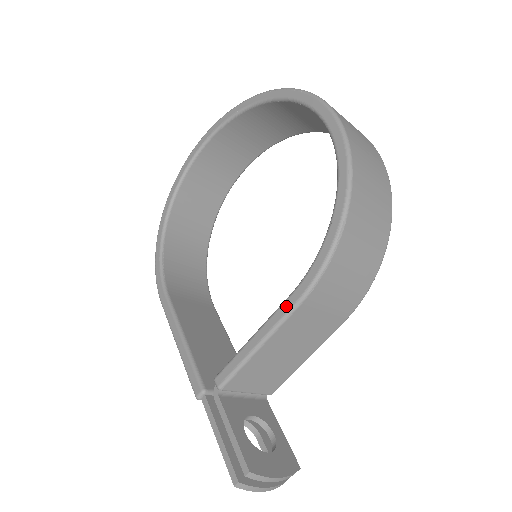
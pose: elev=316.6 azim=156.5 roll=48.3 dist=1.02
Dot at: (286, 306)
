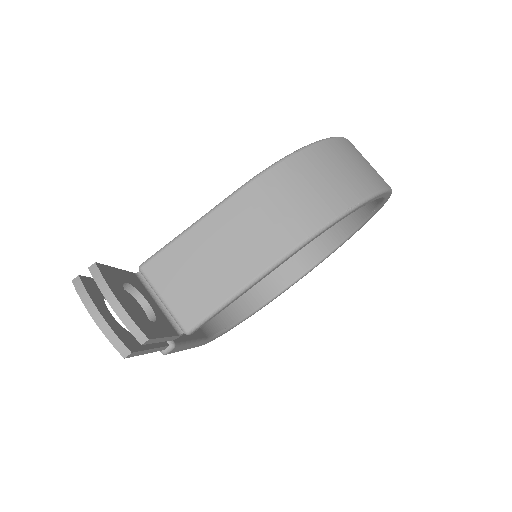
Dot at: (232, 194)
